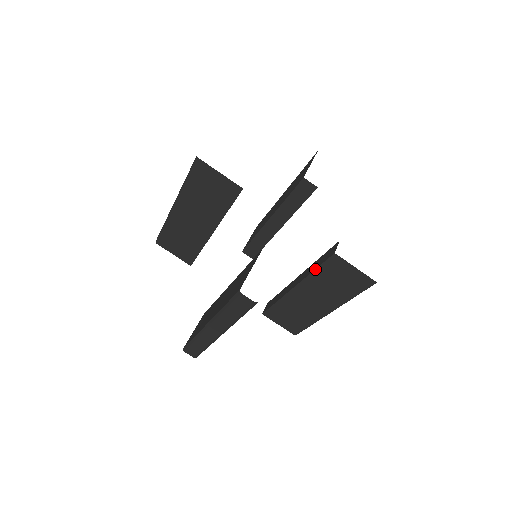
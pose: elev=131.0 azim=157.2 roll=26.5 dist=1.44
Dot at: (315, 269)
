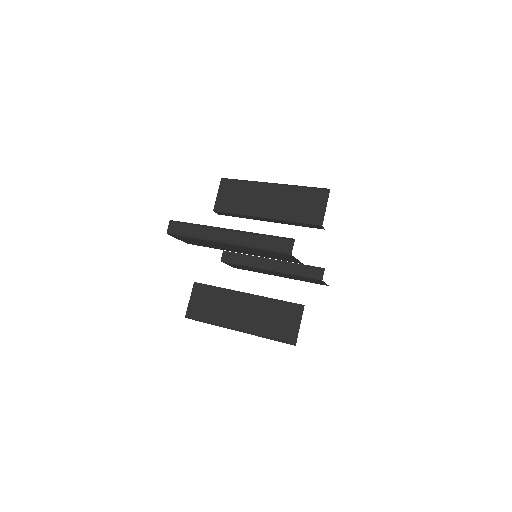
Dot at: (298, 276)
